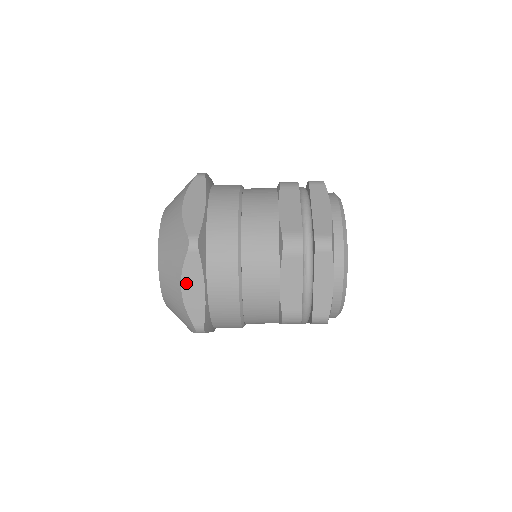
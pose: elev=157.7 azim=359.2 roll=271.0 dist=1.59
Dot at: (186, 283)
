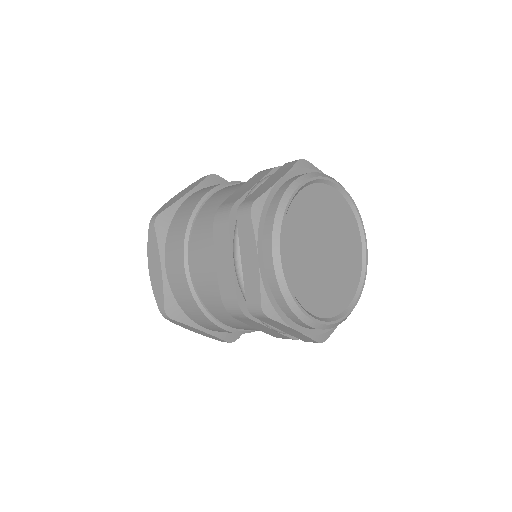
Dot at: (150, 261)
